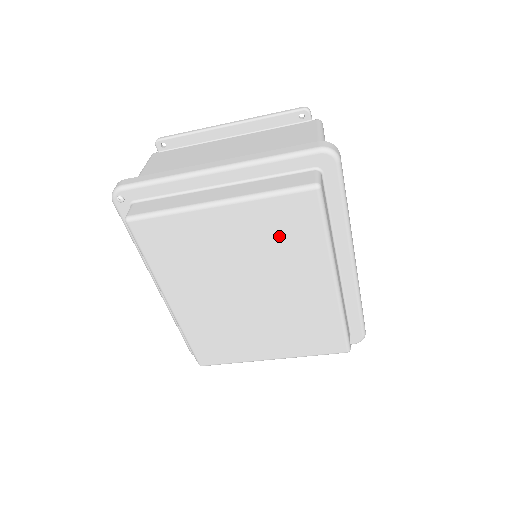
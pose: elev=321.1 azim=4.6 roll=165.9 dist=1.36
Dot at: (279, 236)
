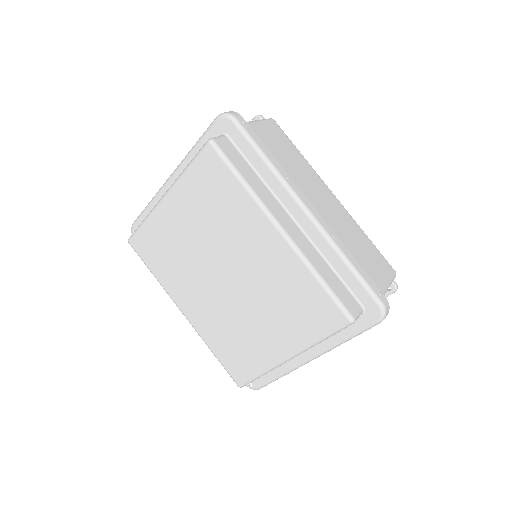
Dot at: (212, 203)
